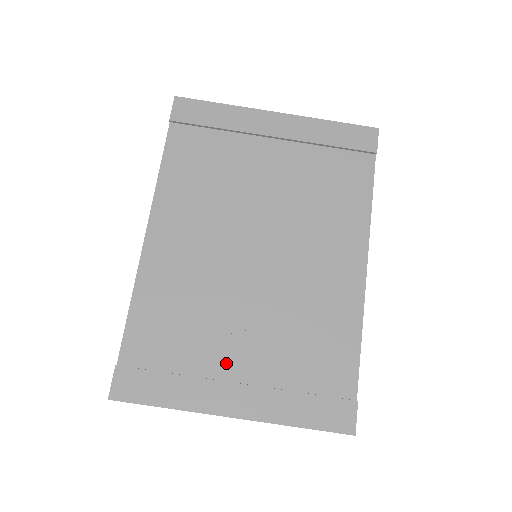
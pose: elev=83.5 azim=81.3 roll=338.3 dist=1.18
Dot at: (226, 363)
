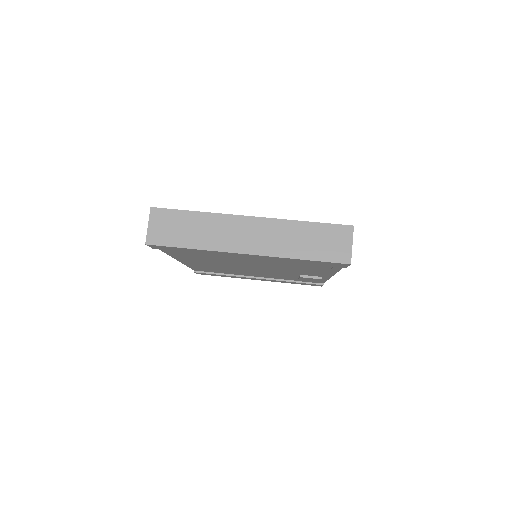
Dot at: occluded
